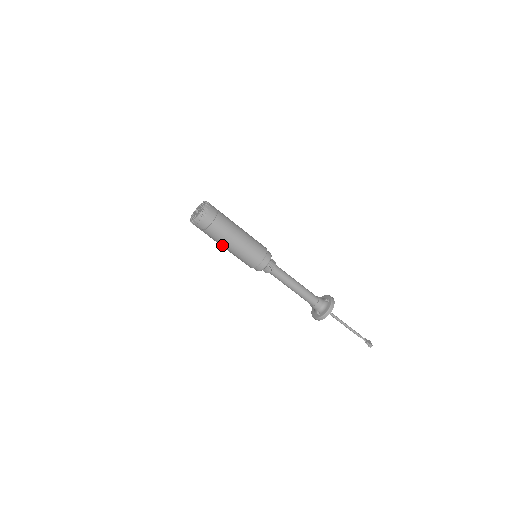
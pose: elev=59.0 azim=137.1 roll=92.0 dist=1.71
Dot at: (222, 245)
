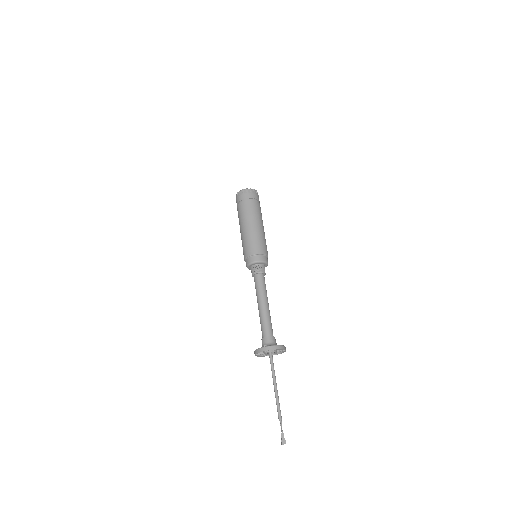
Dot at: (243, 222)
